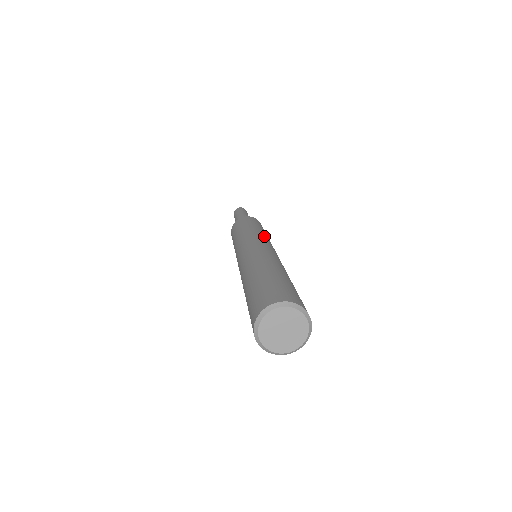
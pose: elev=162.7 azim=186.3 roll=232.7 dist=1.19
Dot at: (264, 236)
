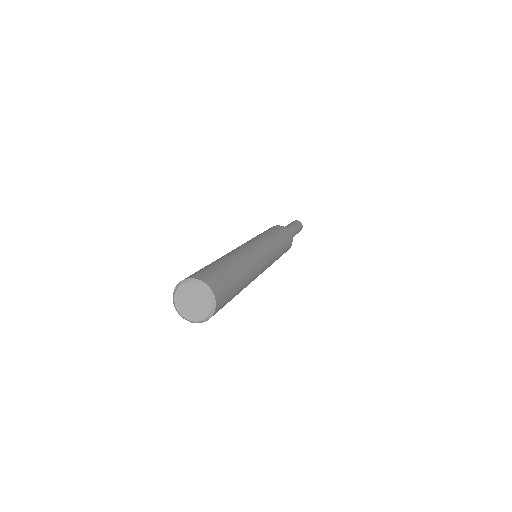
Dot at: (272, 245)
